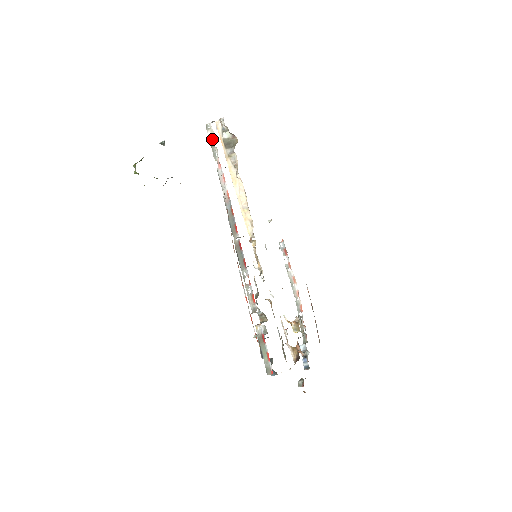
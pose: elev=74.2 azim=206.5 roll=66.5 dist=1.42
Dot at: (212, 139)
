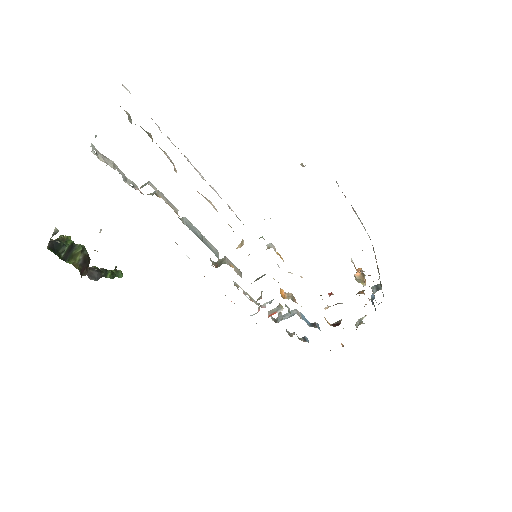
Dot at: (112, 165)
